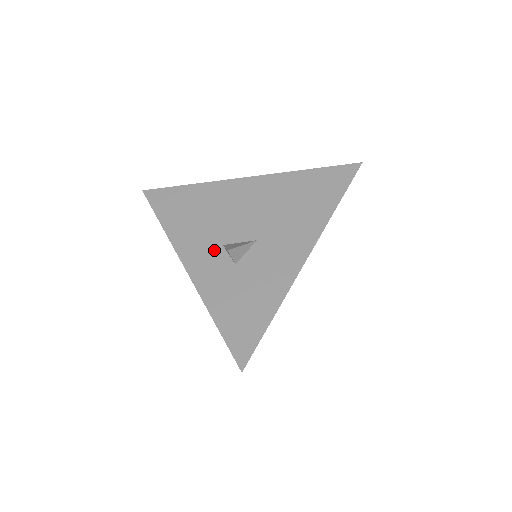
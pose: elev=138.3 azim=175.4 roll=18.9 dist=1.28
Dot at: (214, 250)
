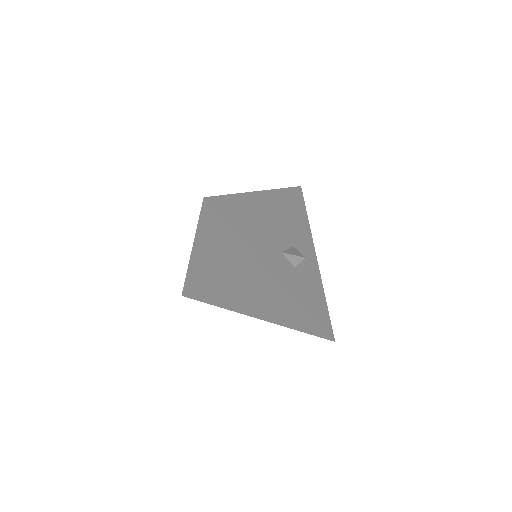
Dot at: (280, 257)
